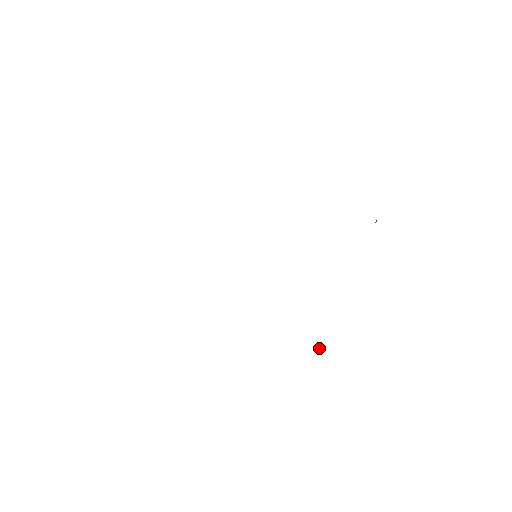
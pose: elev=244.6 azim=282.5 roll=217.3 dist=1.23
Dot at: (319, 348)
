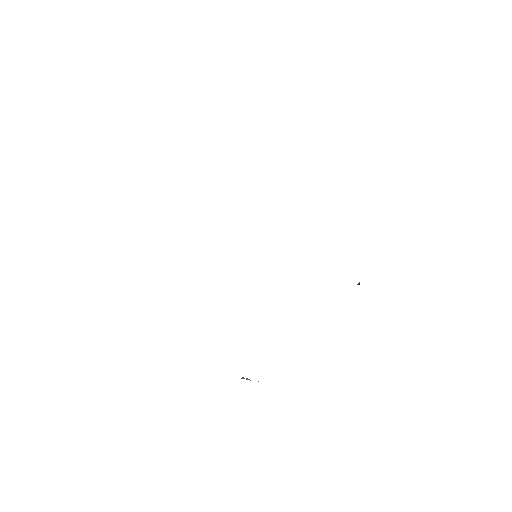
Dot at: (242, 377)
